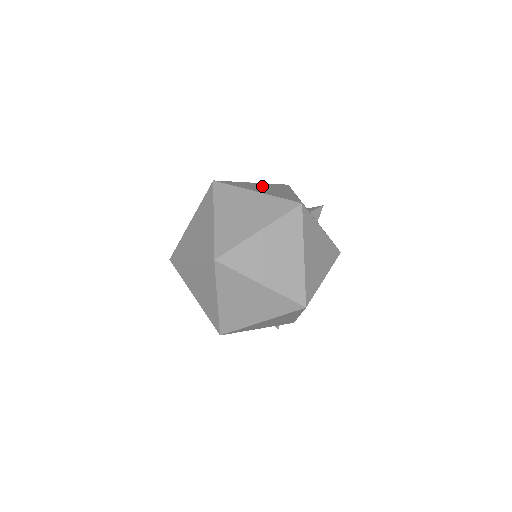
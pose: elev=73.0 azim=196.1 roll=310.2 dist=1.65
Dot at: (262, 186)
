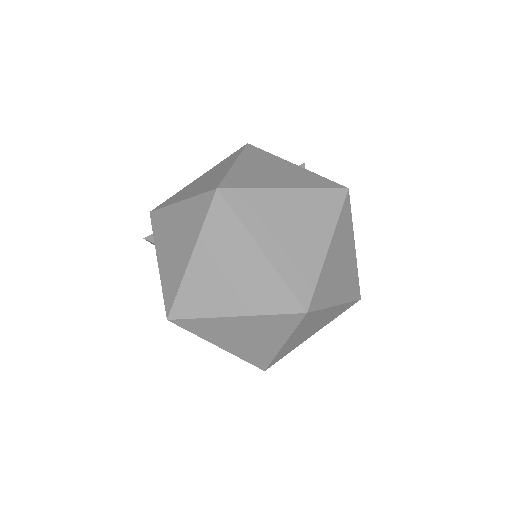
Dot at: (257, 167)
